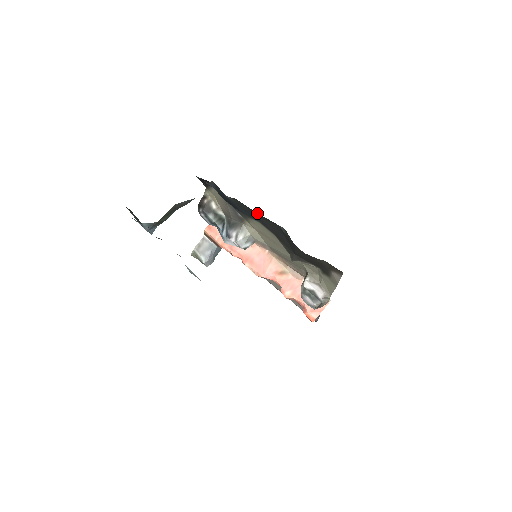
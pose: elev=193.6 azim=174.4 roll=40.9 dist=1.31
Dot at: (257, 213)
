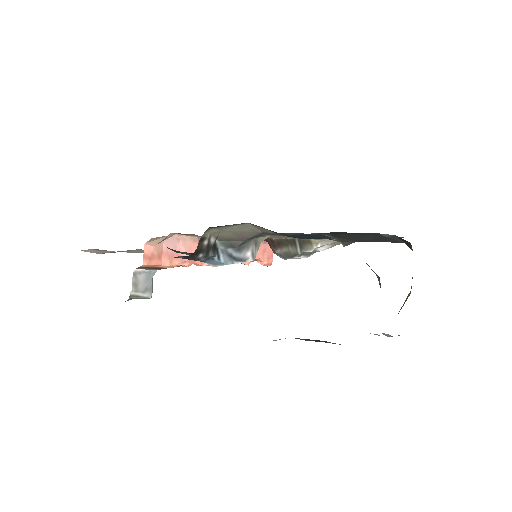
Dot at: occluded
